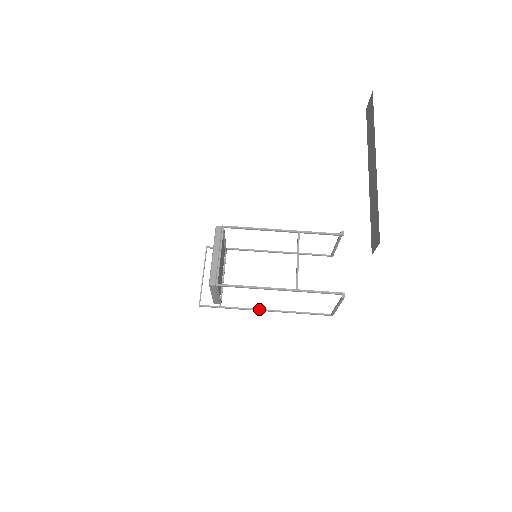
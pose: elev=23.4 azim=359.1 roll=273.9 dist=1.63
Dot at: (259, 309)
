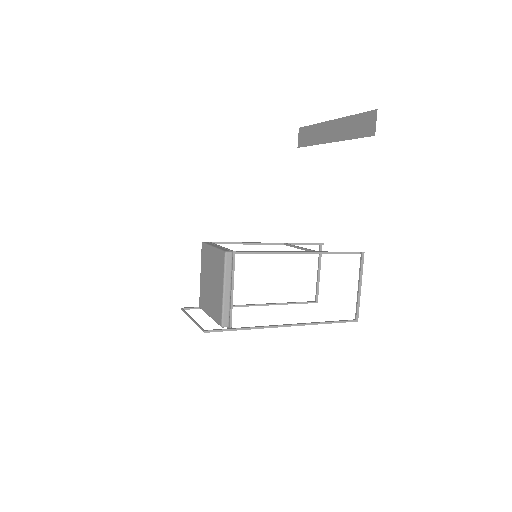
Dot at: (278, 325)
